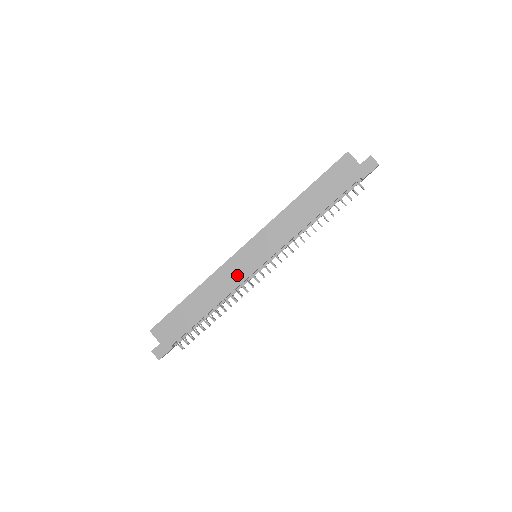
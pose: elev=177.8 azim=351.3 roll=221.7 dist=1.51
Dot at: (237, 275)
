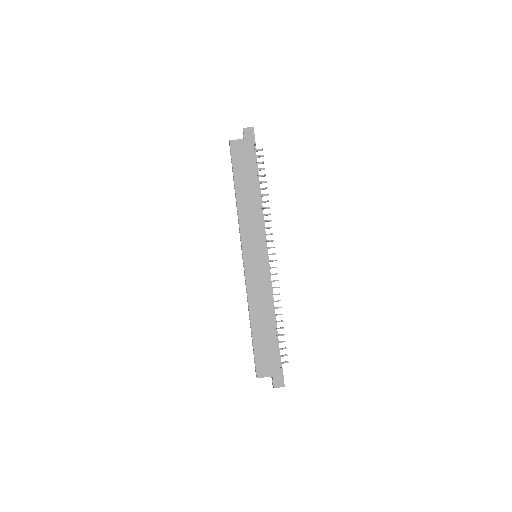
Dot at: (261, 278)
